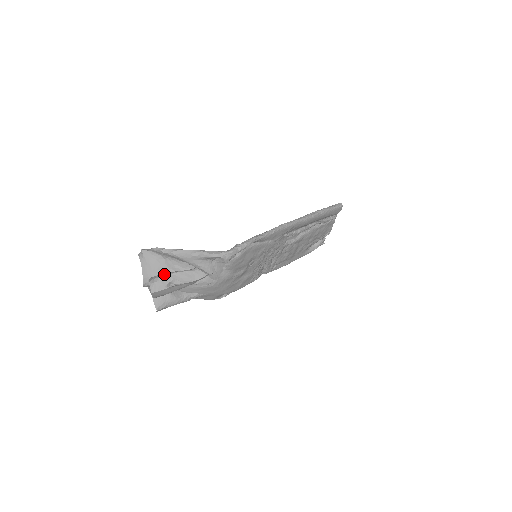
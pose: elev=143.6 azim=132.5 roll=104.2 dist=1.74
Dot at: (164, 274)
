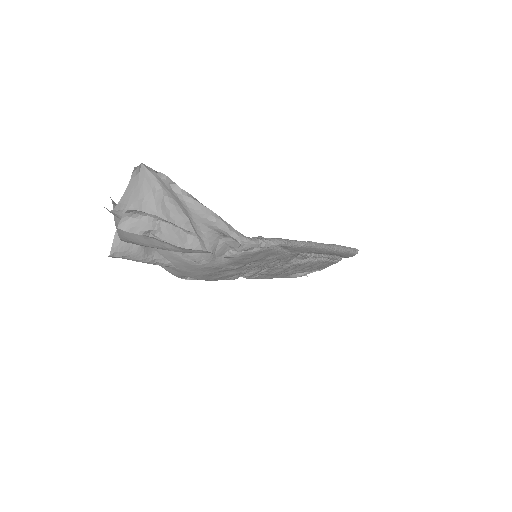
Dot at: (152, 215)
